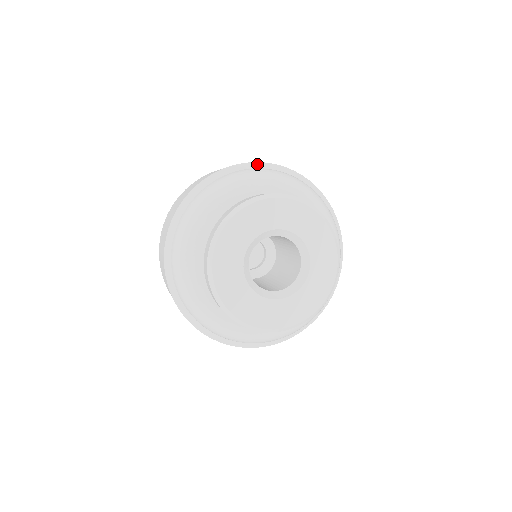
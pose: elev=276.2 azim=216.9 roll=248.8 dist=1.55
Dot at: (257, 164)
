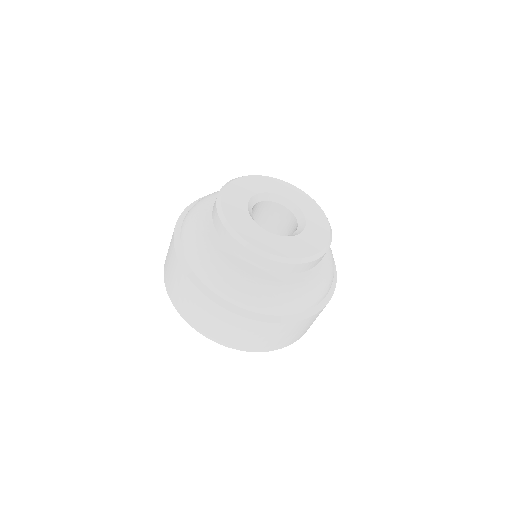
Dot at: occluded
